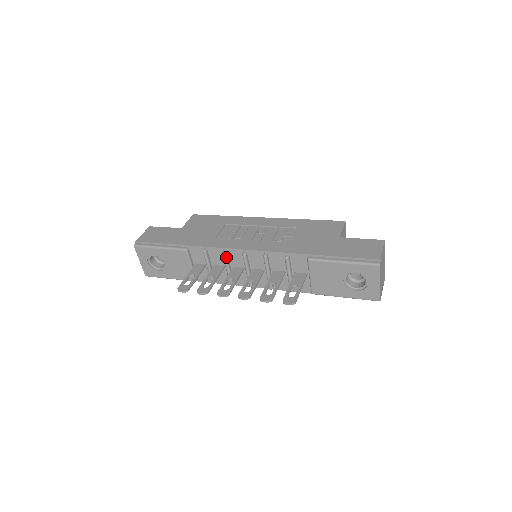
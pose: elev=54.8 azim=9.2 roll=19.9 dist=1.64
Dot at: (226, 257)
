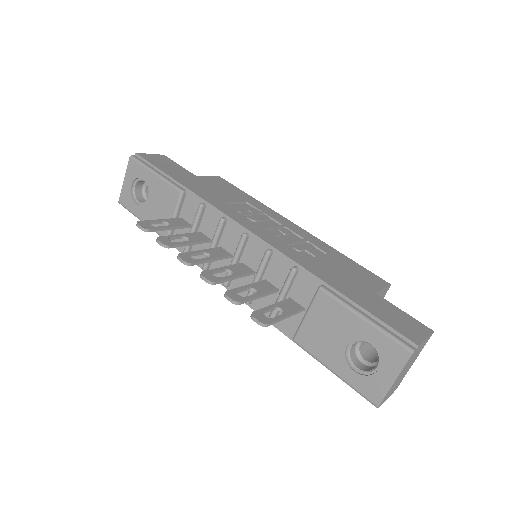
Dot at: (221, 227)
